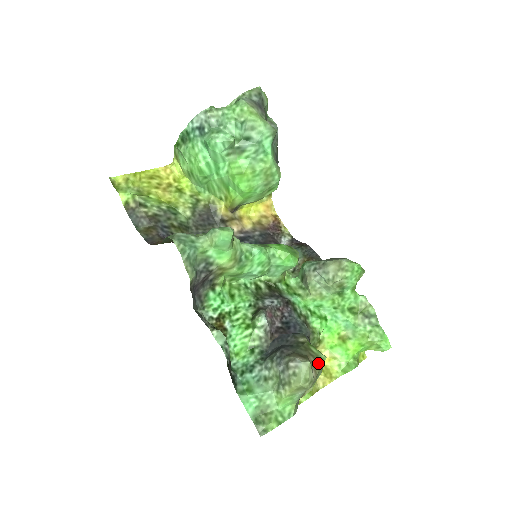
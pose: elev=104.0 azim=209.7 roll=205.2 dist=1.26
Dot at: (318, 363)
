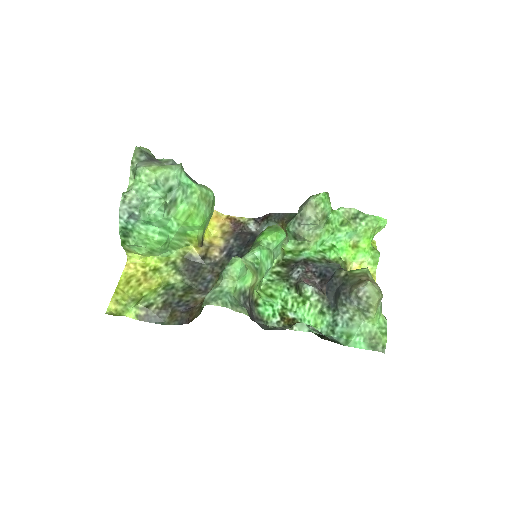
Dot at: (369, 276)
